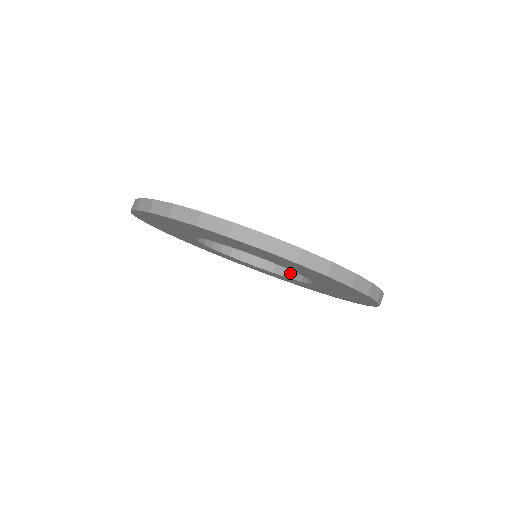
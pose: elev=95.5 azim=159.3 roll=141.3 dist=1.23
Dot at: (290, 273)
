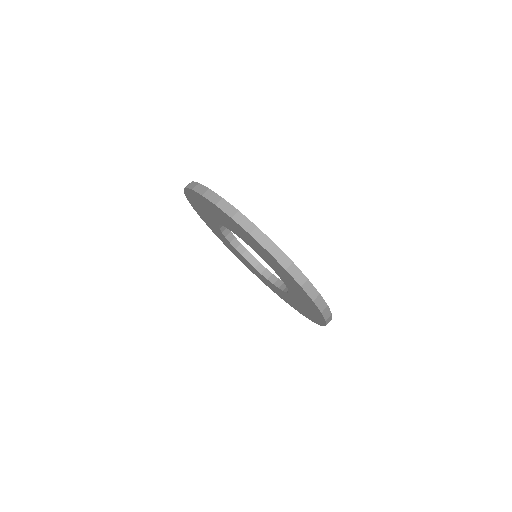
Dot at: (287, 288)
